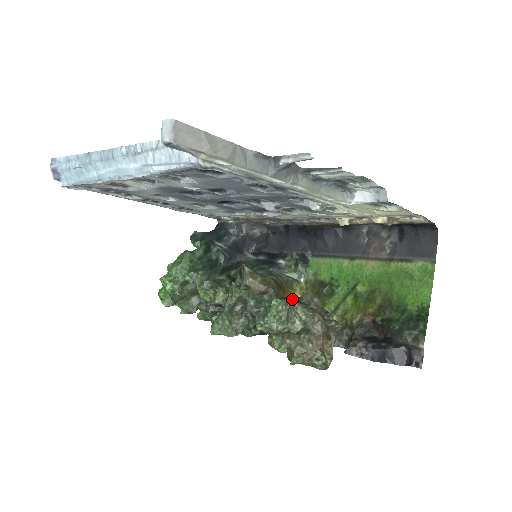
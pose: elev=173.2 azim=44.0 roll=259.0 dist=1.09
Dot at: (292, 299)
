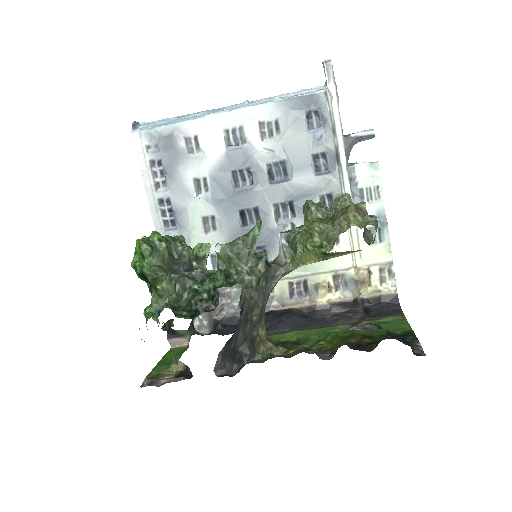
Dot at: occluded
